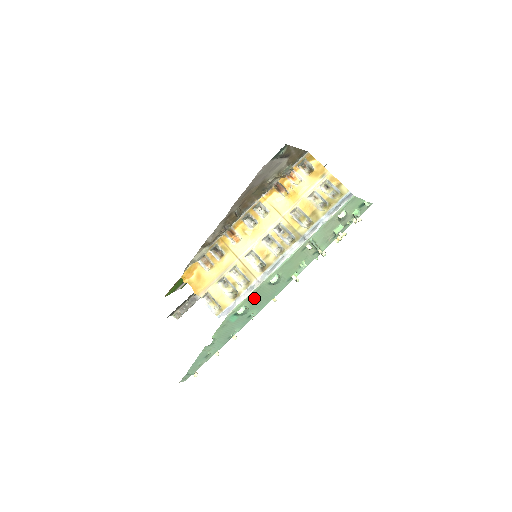
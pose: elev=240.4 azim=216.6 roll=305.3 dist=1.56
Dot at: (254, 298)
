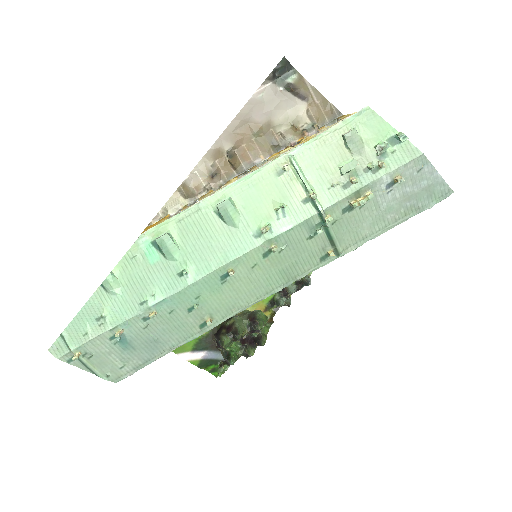
Dot at: (190, 230)
